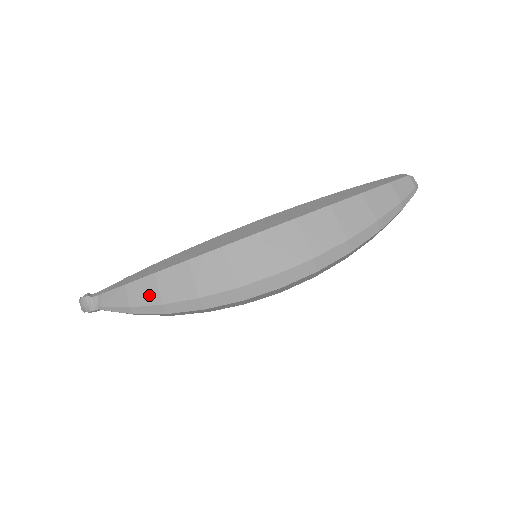
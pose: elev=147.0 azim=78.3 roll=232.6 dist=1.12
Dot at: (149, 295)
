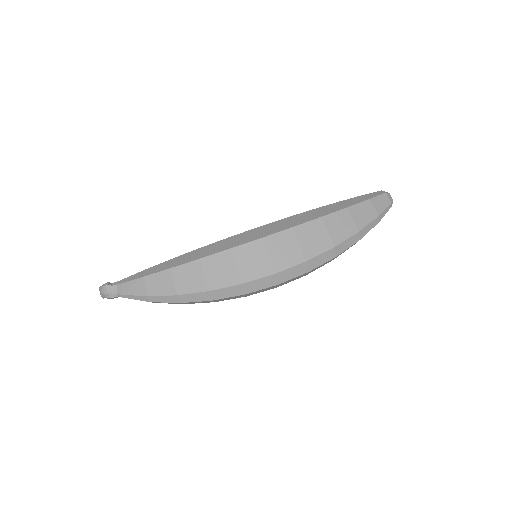
Dot at: (165, 287)
